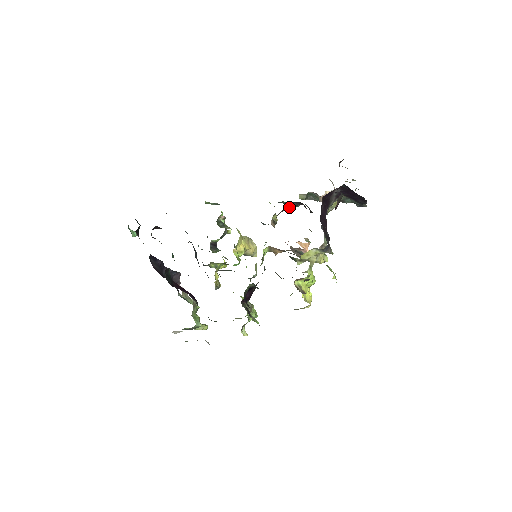
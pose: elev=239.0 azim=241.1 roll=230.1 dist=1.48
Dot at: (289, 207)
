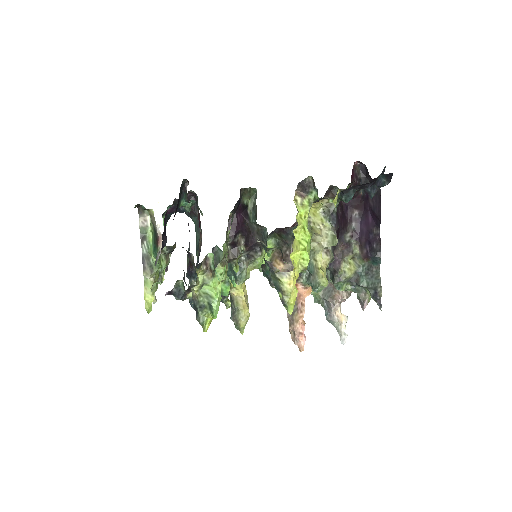
Dot at: occluded
